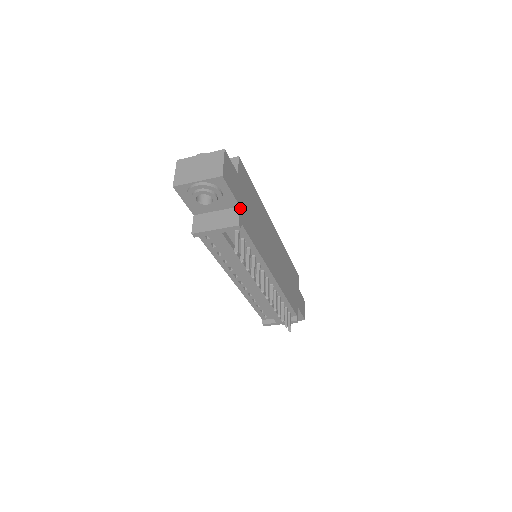
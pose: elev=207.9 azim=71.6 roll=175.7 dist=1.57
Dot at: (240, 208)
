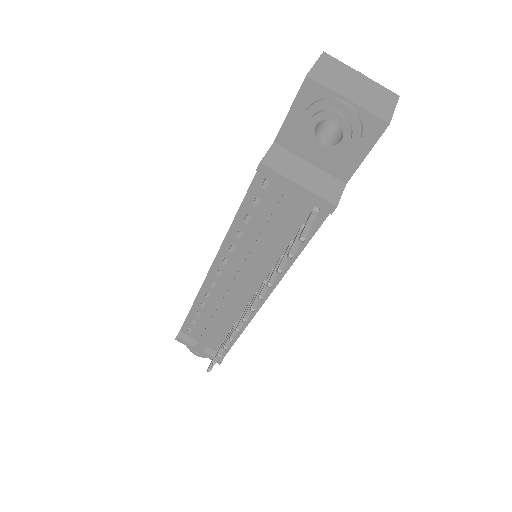
Dot at: (345, 186)
